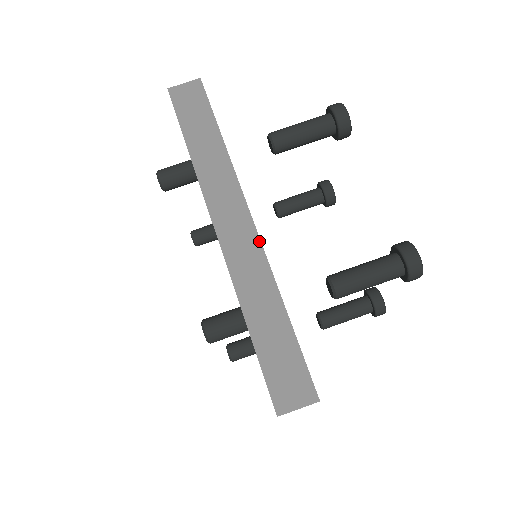
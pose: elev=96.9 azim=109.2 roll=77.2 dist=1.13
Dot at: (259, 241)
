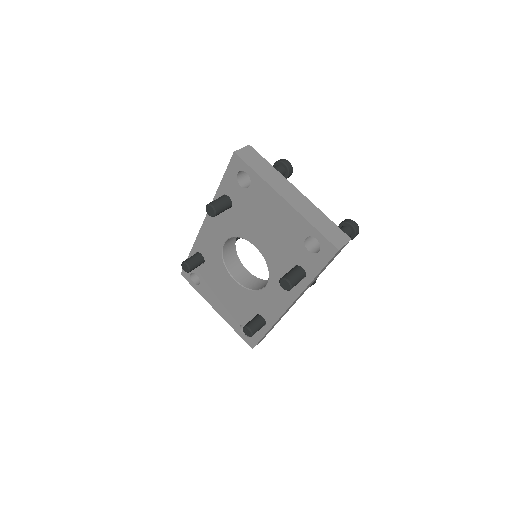
Dot at: occluded
